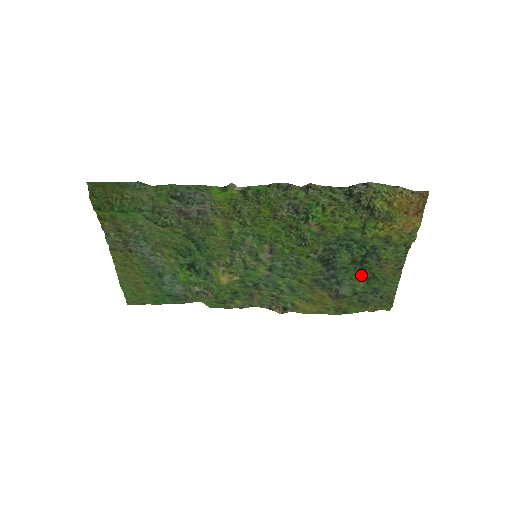
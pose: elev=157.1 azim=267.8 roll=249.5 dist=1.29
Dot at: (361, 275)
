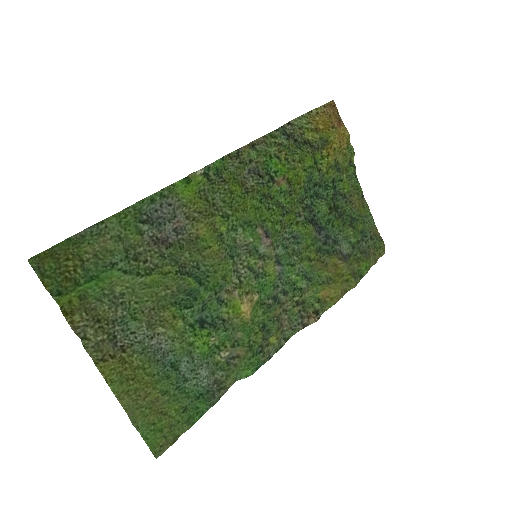
Dot at: (344, 223)
